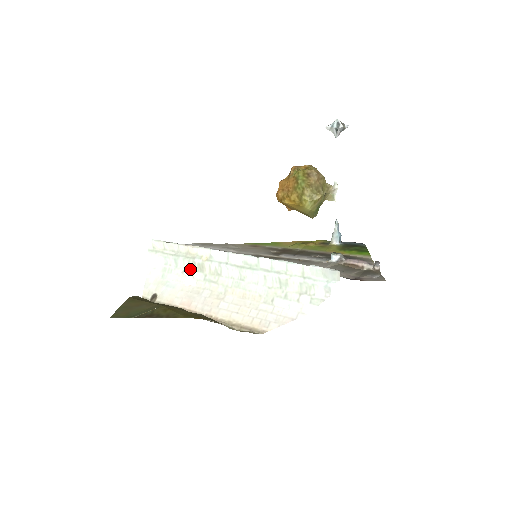
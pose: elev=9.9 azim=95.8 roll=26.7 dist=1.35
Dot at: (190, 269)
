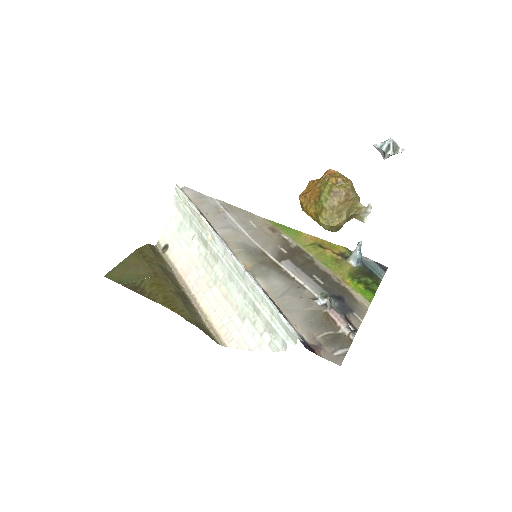
Dot at: (198, 238)
